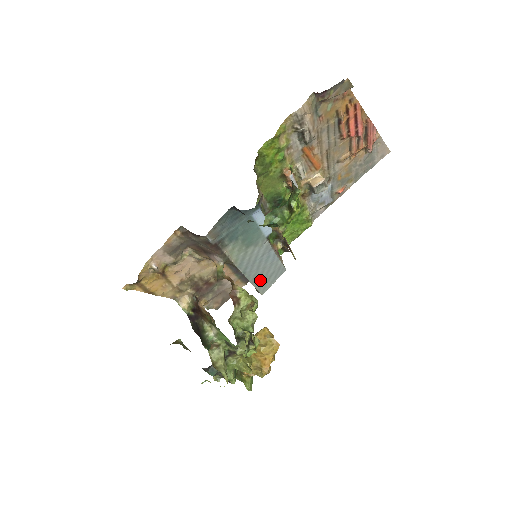
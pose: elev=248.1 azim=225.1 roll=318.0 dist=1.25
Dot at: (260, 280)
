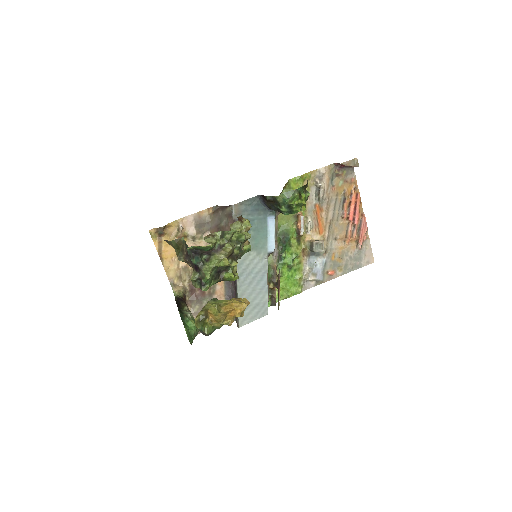
Dot at: occluded
